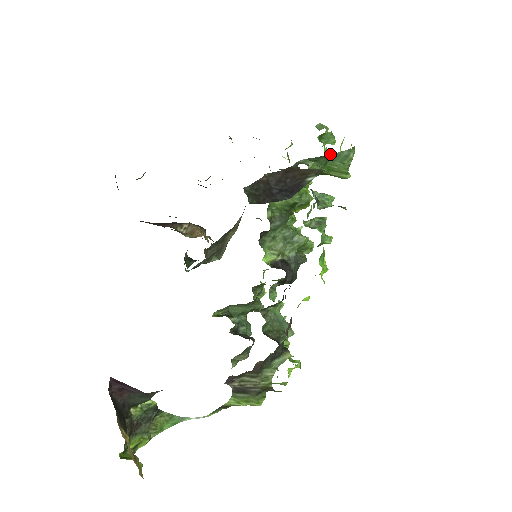
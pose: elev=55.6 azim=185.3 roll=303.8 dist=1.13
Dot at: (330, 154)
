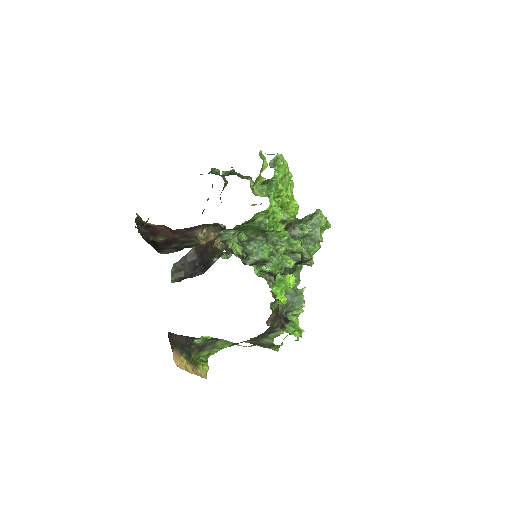
Dot at: (243, 226)
